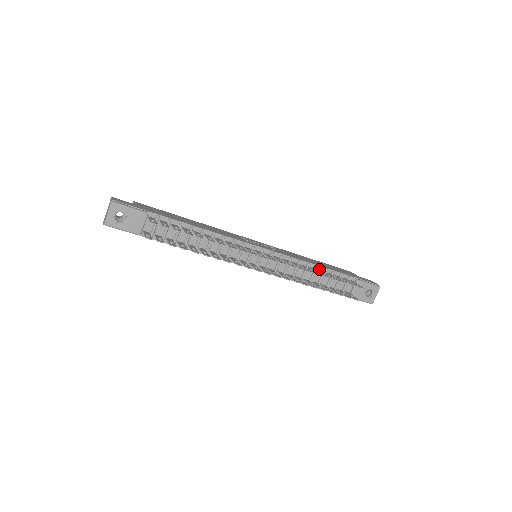
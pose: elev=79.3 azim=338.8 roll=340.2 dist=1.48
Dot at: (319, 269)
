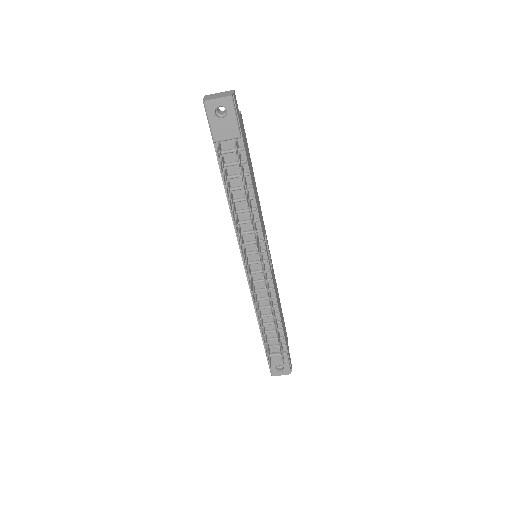
Dot at: (277, 317)
